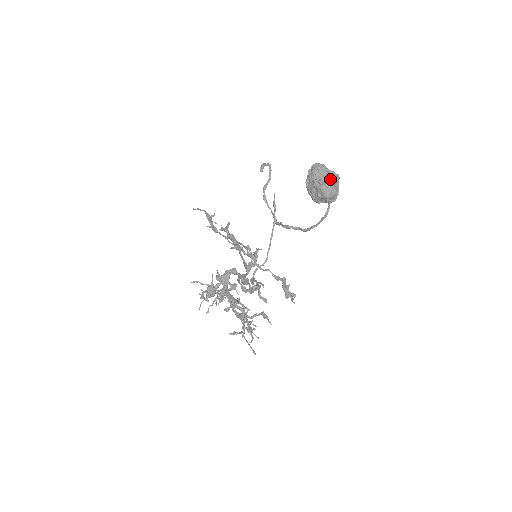
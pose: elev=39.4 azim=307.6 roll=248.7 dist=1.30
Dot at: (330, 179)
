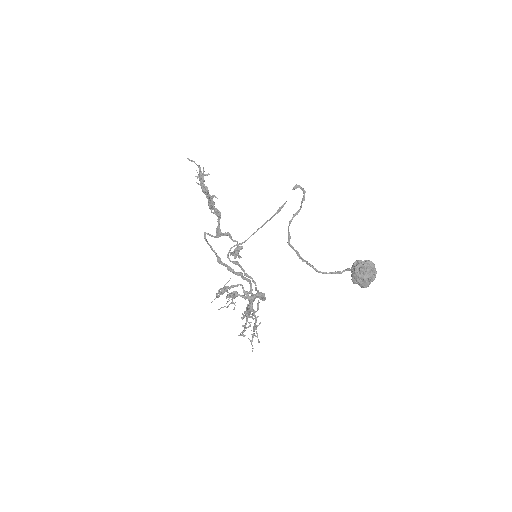
Dot at: (374, 277)
